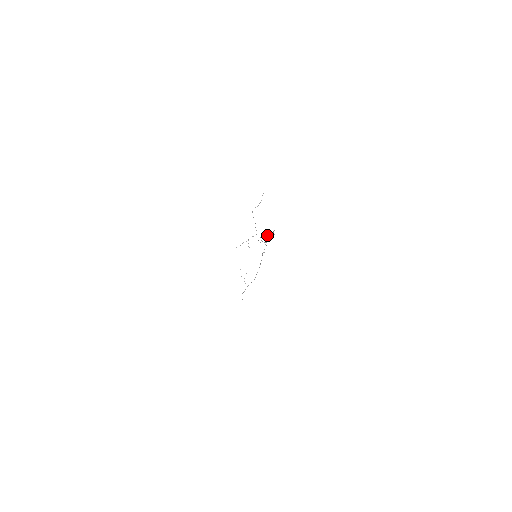
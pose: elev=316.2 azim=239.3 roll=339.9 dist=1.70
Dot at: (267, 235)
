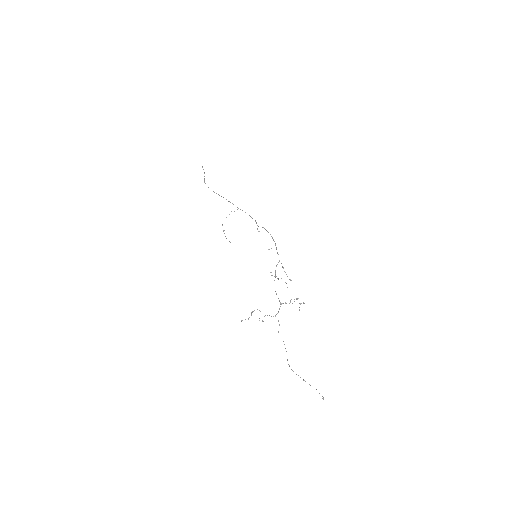
Dot at: occluded
